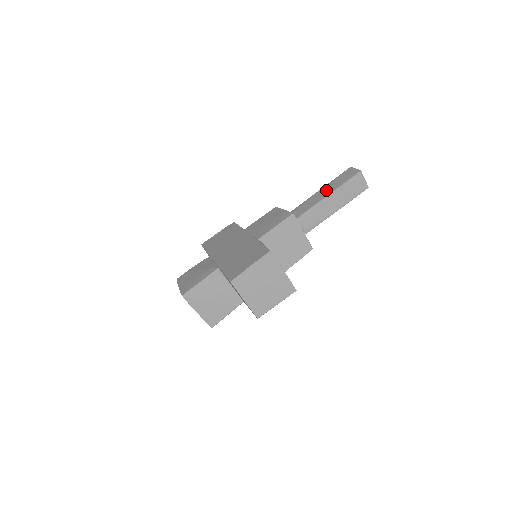
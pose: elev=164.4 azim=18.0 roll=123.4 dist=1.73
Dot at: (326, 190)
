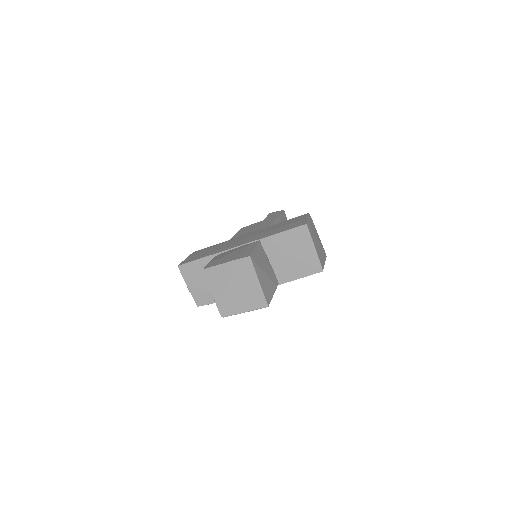
Dot at: occluded
